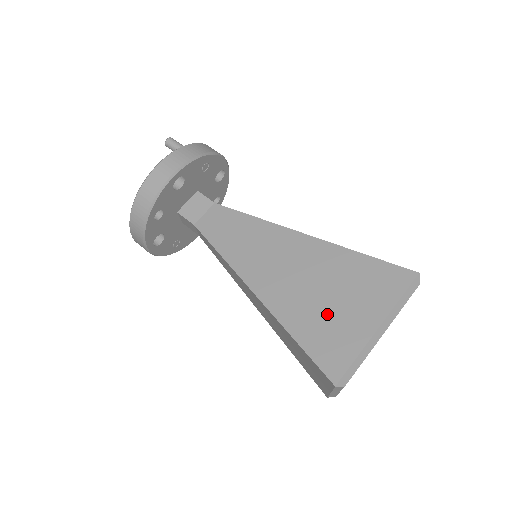
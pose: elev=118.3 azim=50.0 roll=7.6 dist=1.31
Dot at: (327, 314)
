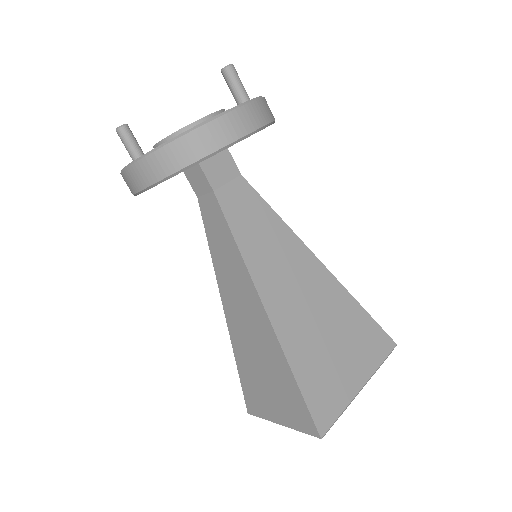
Dot at: (327, 361)
